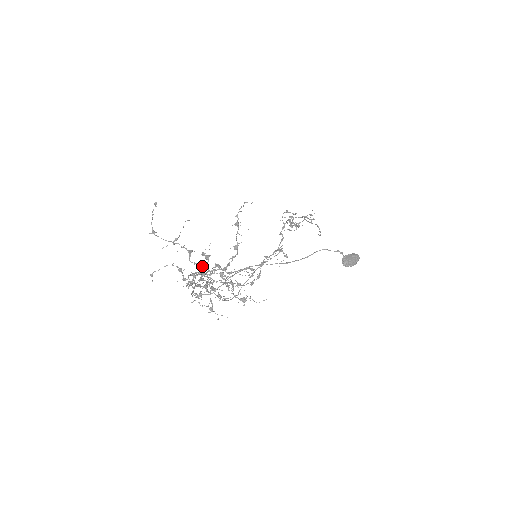
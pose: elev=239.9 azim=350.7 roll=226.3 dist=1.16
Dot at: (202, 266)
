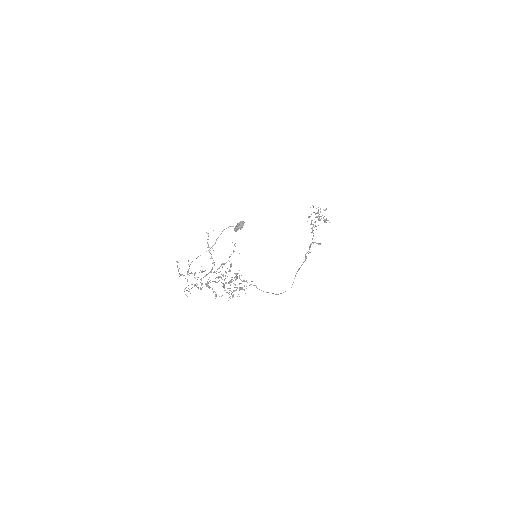
Dot at: occluded
